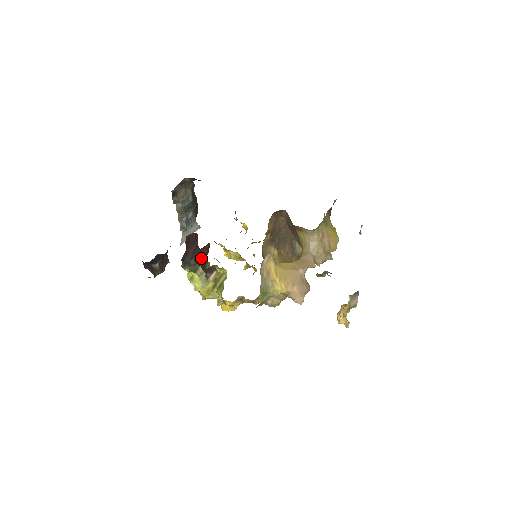
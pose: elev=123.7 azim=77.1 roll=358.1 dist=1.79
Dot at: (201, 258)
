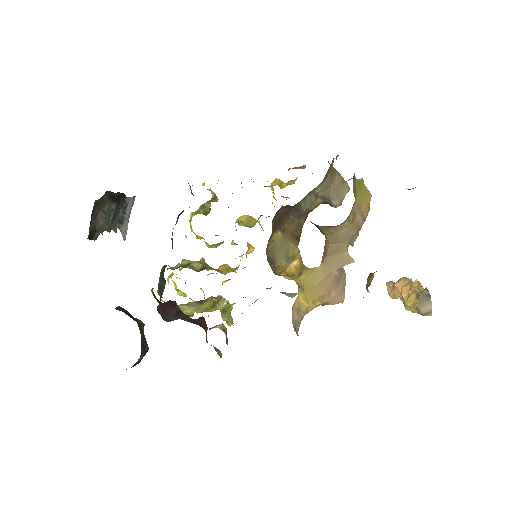
Dot at: (193, 321)
